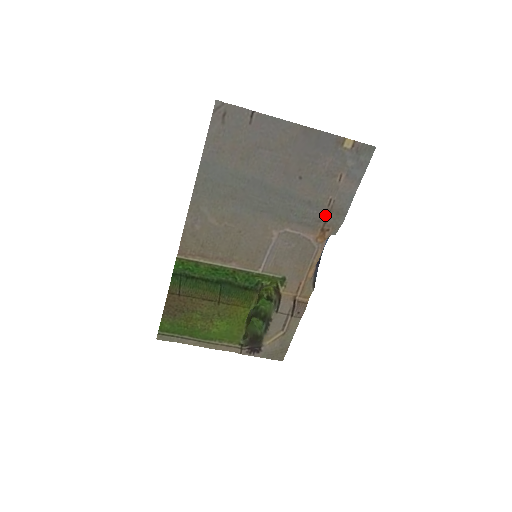
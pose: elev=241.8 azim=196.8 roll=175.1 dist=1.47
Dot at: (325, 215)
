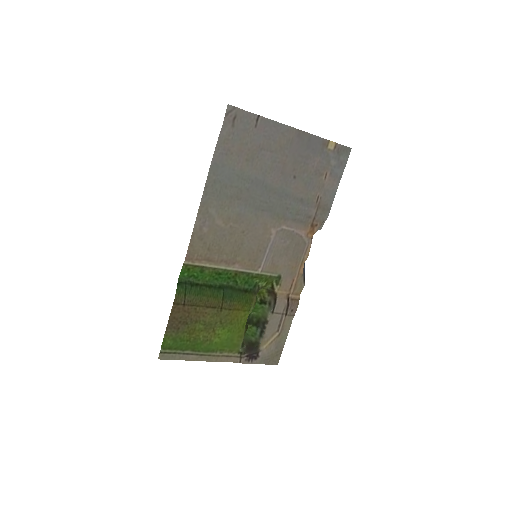
Dot at: (314, 211)
